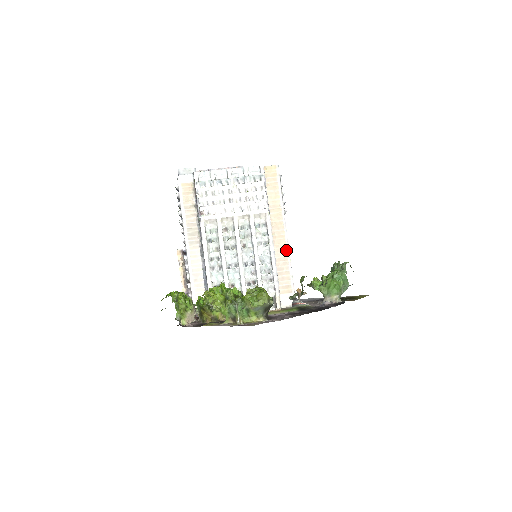
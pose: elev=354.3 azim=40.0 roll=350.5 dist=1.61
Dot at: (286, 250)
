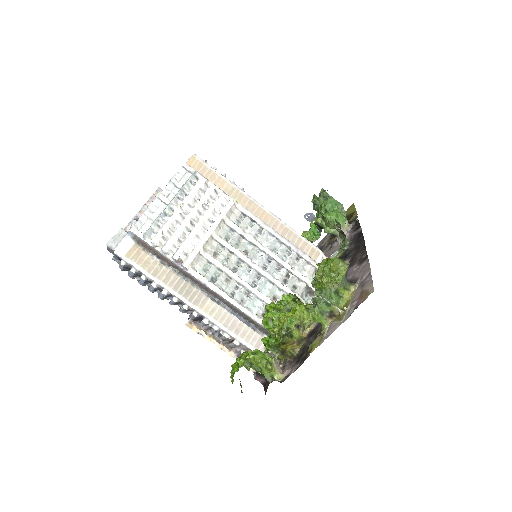
Dot at: (278, 222)
